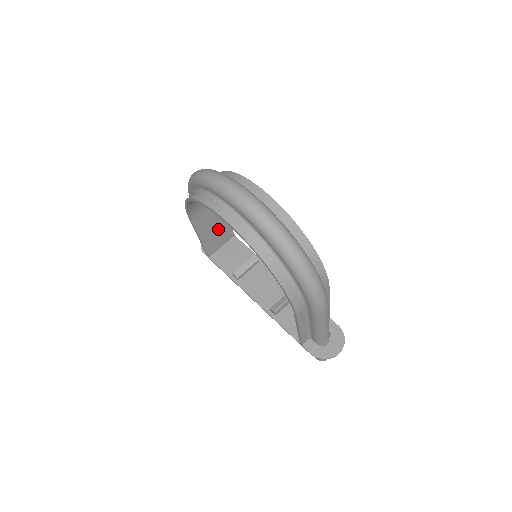
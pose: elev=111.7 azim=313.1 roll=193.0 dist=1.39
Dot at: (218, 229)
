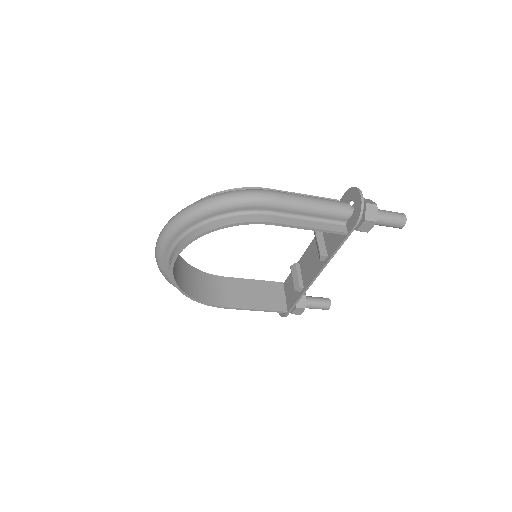
Dot at: (261, 292)
